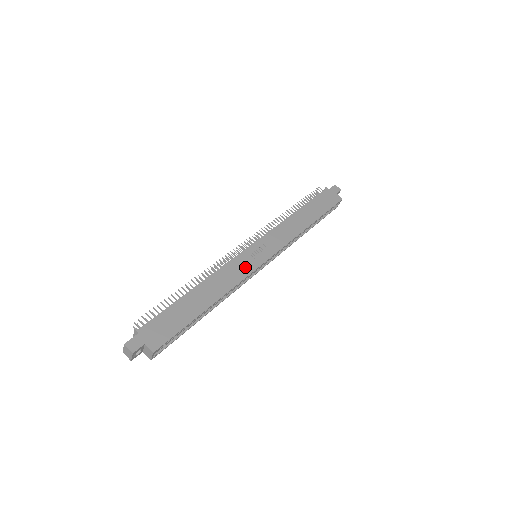
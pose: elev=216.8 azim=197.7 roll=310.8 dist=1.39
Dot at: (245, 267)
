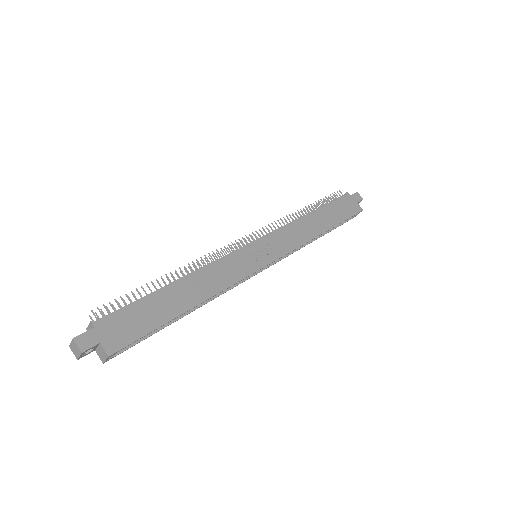
Dot at: (242, 267)
